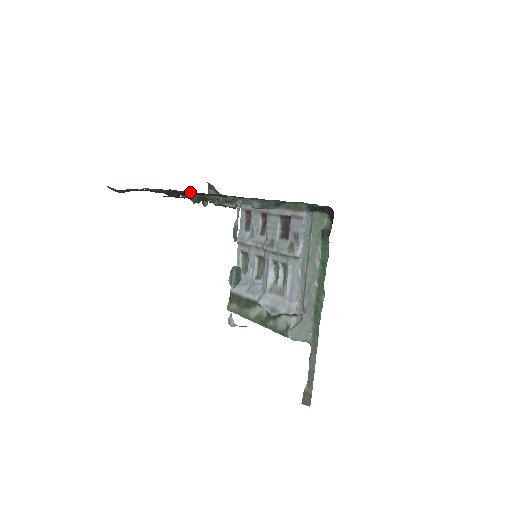
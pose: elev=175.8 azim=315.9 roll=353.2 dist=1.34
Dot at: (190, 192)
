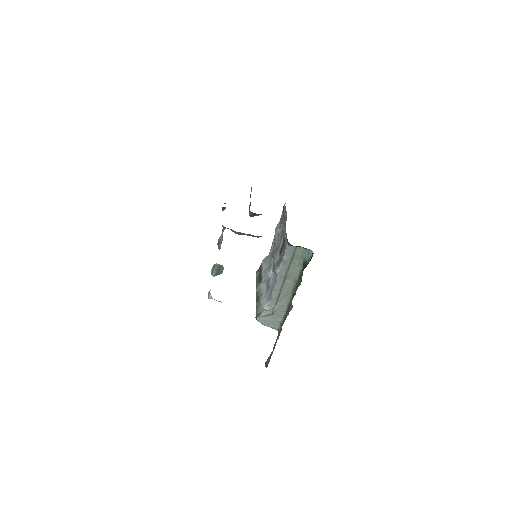
Dot at: occluded
